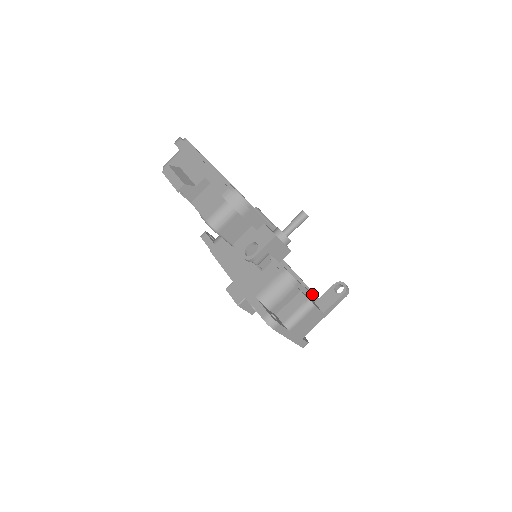
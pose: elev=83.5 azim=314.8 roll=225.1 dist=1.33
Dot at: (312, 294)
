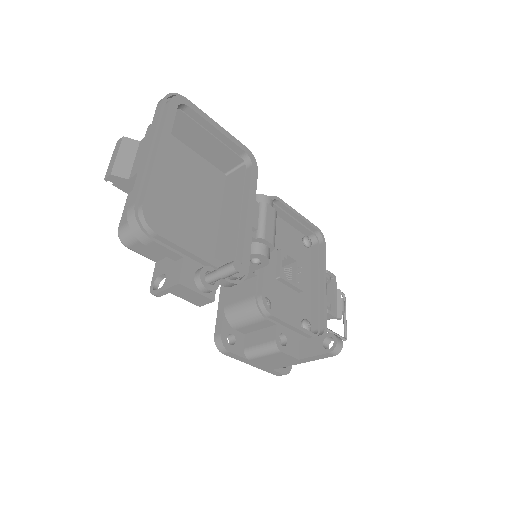
Dot at: (300, 330)
